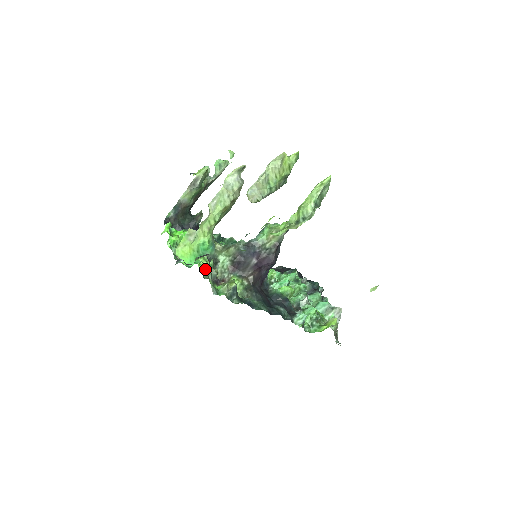
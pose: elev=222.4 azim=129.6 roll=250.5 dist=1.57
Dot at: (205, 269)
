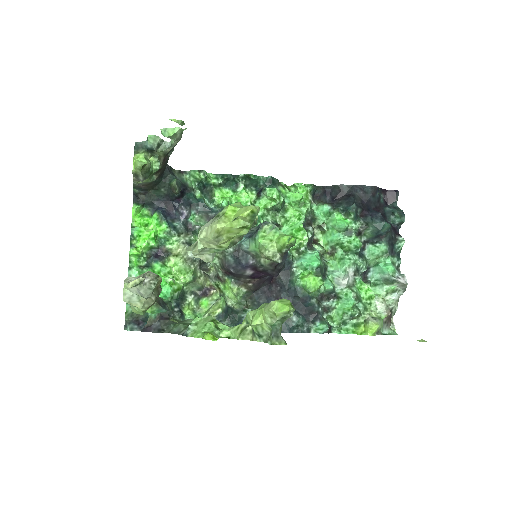
Dot at: (185, 284)
